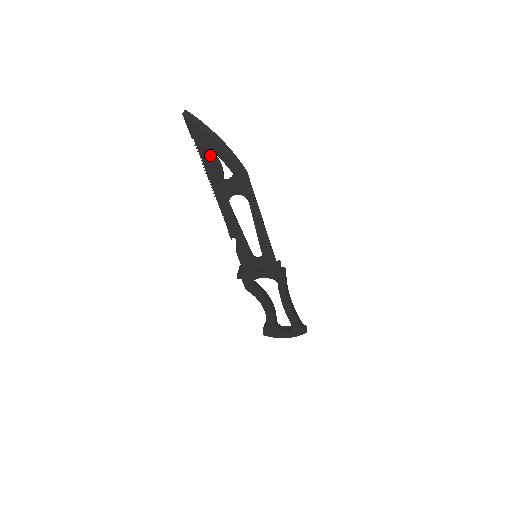
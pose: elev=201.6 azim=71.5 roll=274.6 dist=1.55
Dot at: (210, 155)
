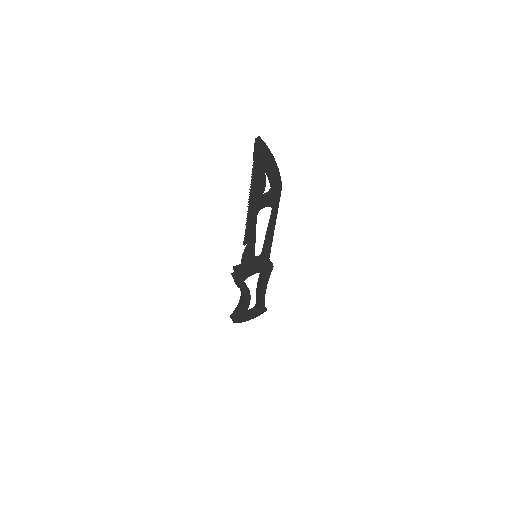
Dot at: (262, 175)
